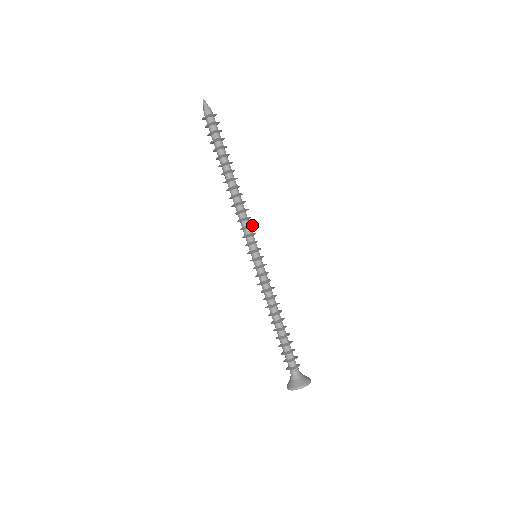
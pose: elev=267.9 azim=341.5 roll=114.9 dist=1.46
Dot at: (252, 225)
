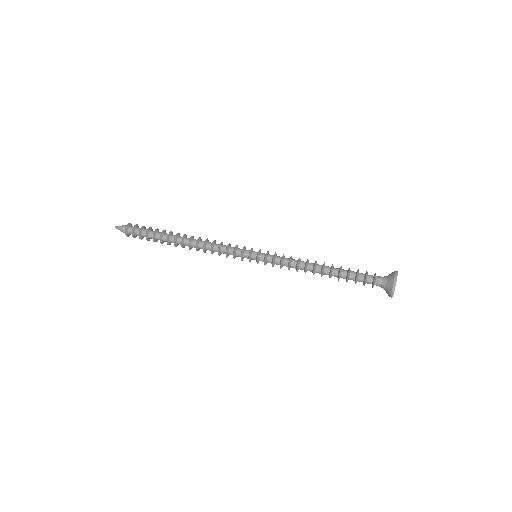
Dot at: (230, 244)
